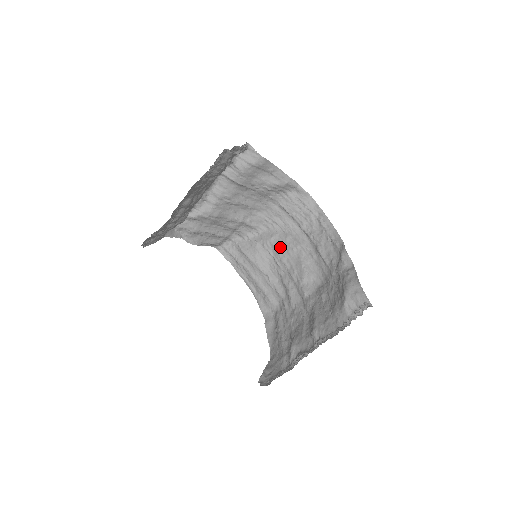
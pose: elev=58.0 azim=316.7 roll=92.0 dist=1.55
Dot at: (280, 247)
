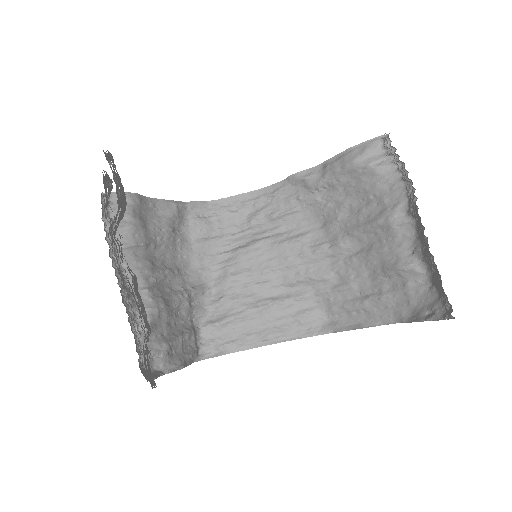
Dot at: (246, 268)
